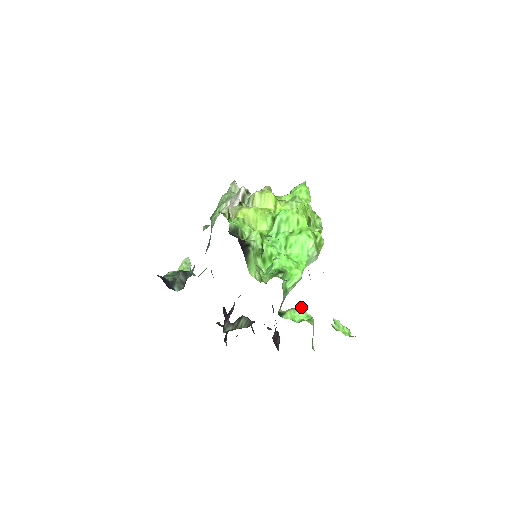
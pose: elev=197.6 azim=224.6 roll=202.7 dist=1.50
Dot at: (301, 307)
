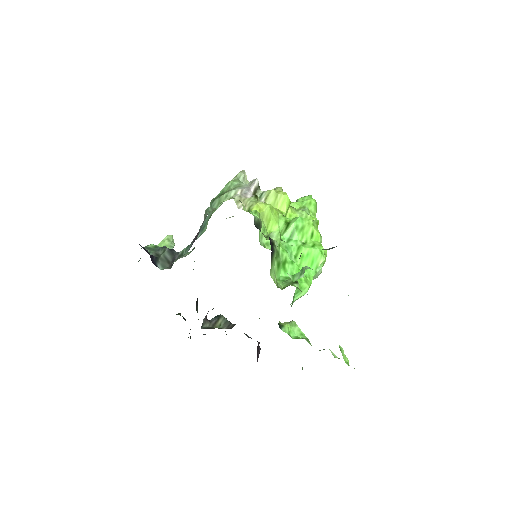
Dot at: occluded
